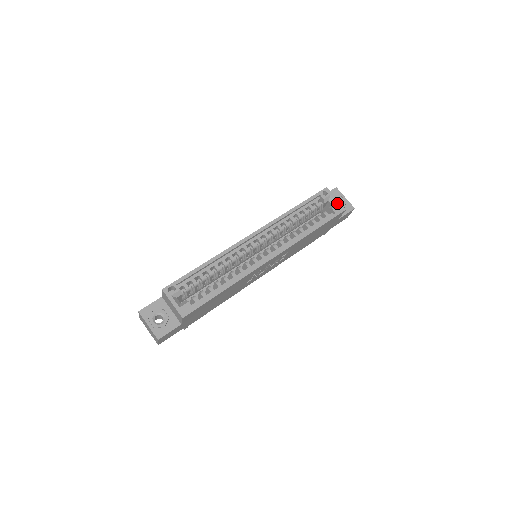
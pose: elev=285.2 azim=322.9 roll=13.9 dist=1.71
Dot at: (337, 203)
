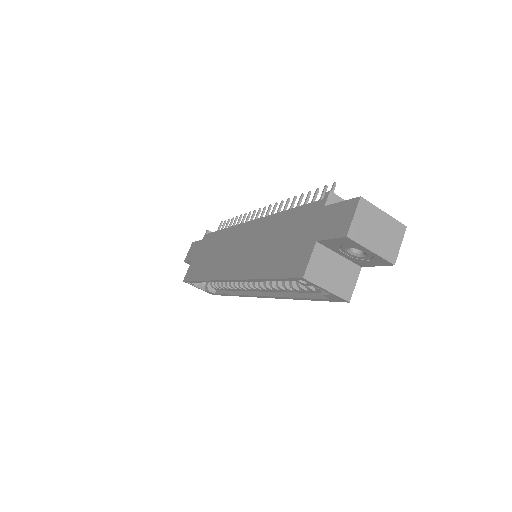
Dot at: (330, 294)
